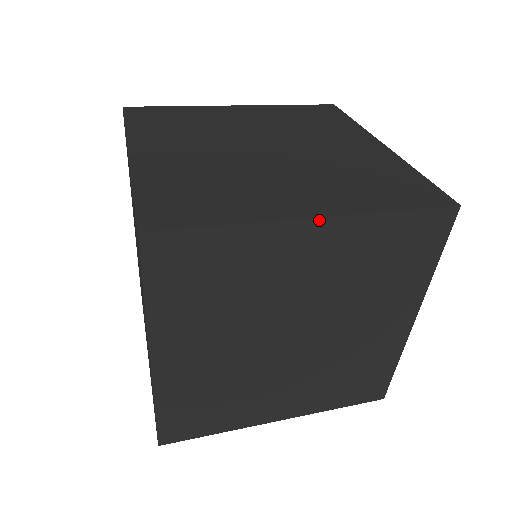
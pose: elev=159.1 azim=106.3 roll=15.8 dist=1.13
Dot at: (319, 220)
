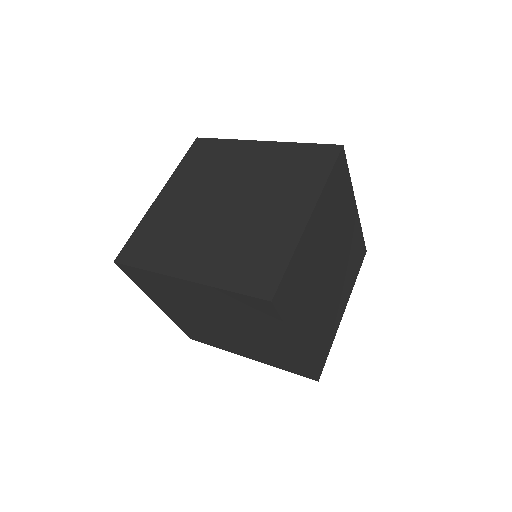
Dot at: (186, 281)
